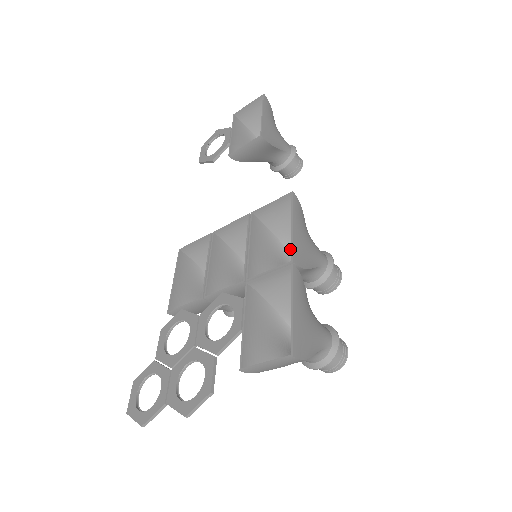
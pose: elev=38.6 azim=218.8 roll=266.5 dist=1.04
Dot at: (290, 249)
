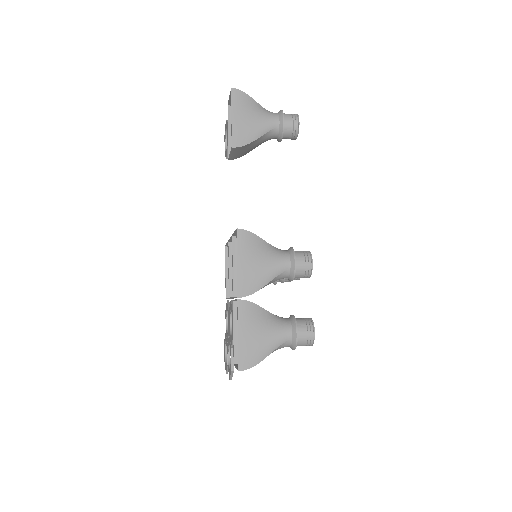
Dot at: occluded
